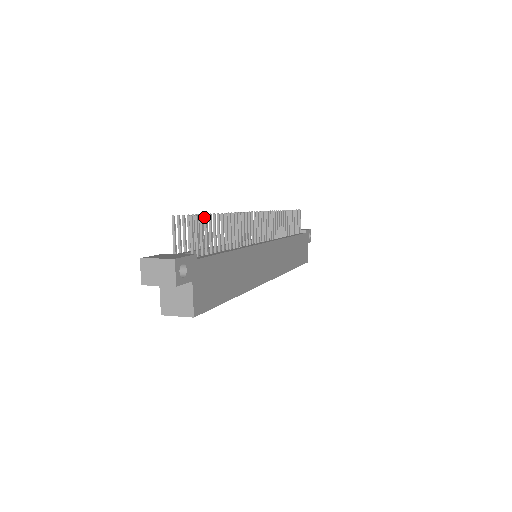
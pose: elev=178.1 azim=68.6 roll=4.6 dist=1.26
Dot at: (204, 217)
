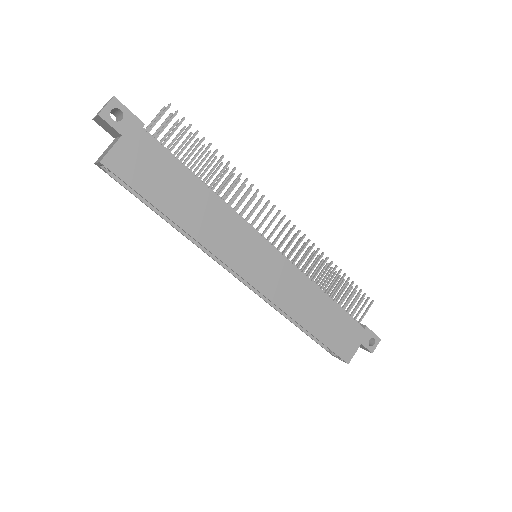
Dot at: (189, 125)
